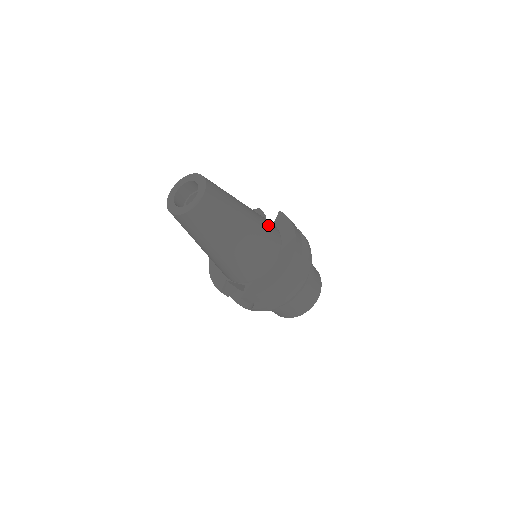
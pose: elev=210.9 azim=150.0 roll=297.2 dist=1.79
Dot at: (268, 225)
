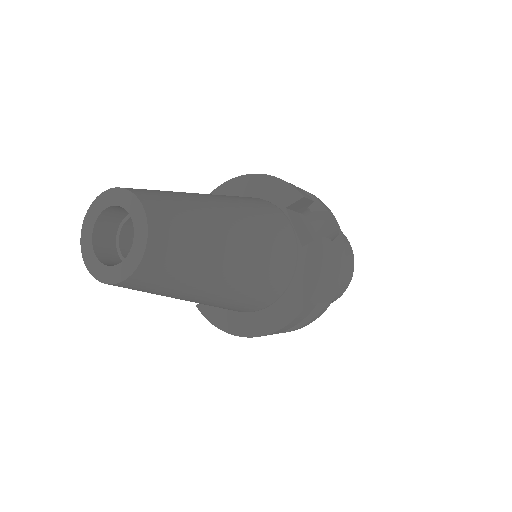
Dot at: (273, 273)
